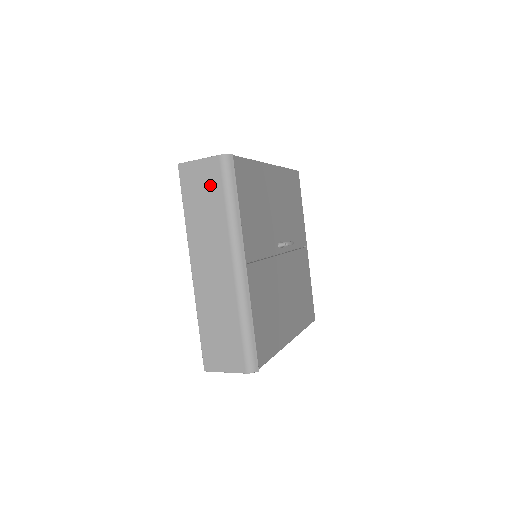
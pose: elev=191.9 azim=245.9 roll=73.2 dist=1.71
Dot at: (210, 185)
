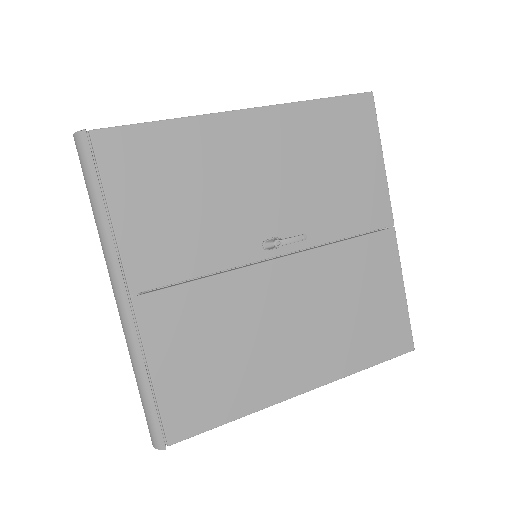
Dot at: occluded
